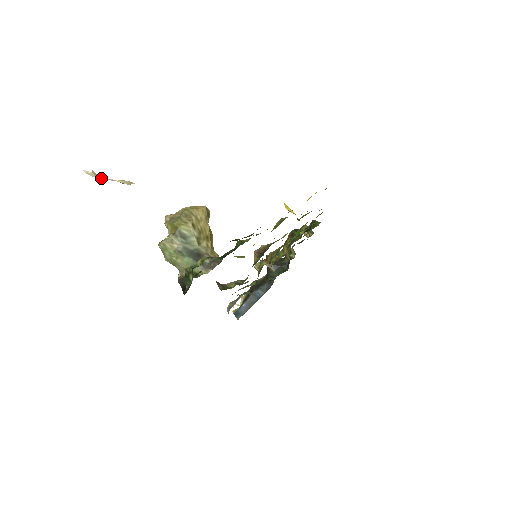
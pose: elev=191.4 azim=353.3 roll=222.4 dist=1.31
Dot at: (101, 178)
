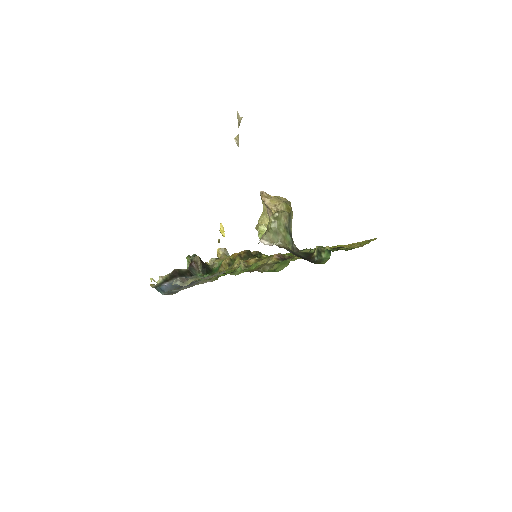
Dot at: (238, 126)
